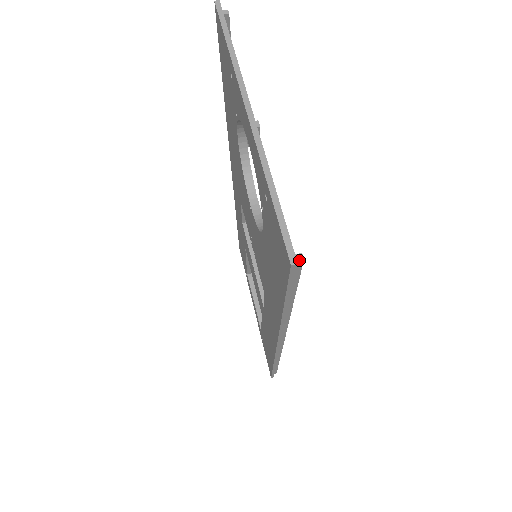
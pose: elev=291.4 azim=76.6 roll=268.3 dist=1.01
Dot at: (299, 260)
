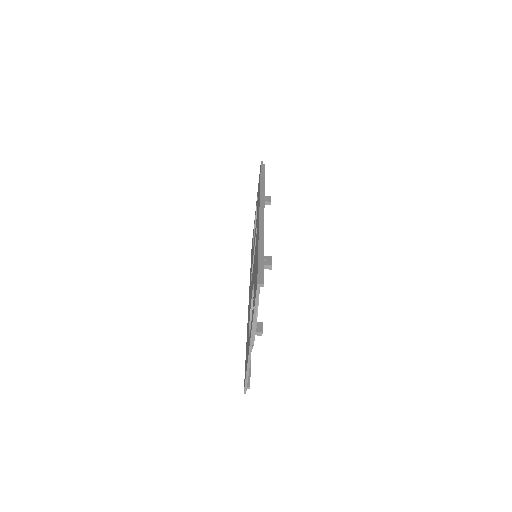
Dot at: occluded
